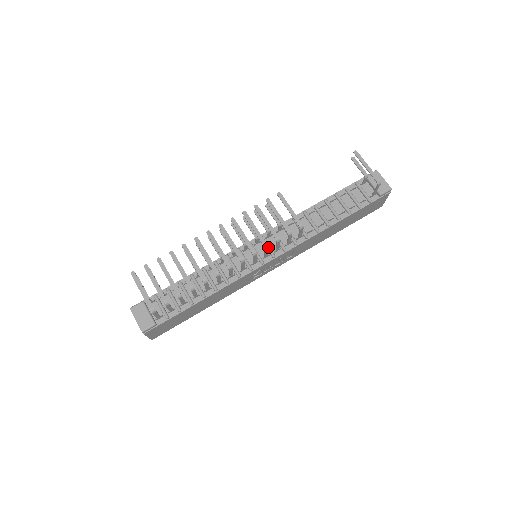
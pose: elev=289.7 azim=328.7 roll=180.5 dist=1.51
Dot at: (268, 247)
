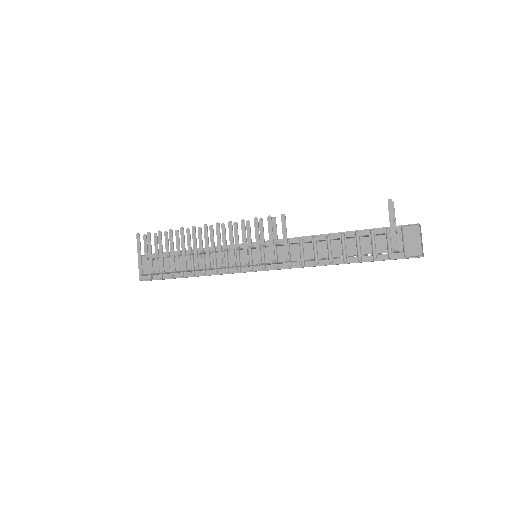
Dot at: (249, 265)
